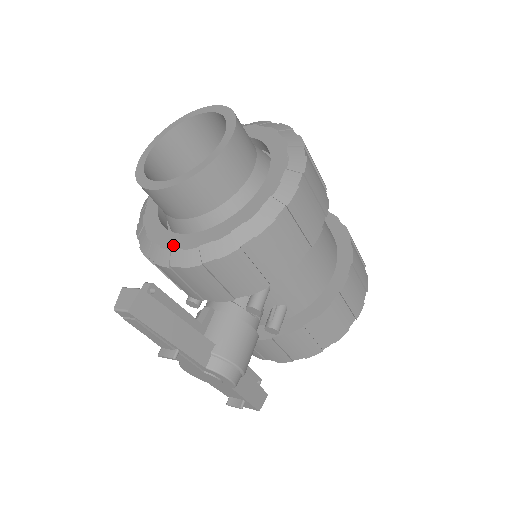
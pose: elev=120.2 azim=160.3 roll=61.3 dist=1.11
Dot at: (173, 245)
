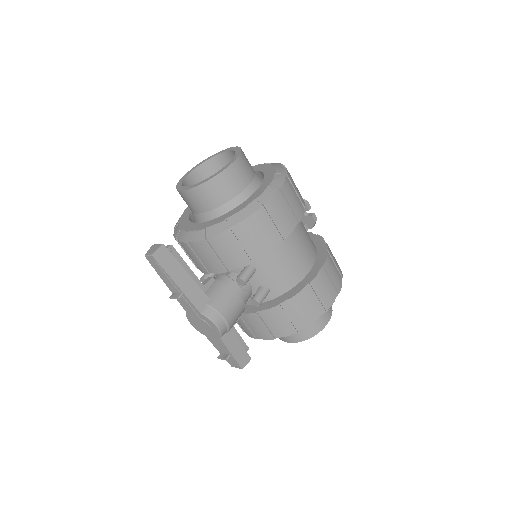
Dot at: (192, 229)
